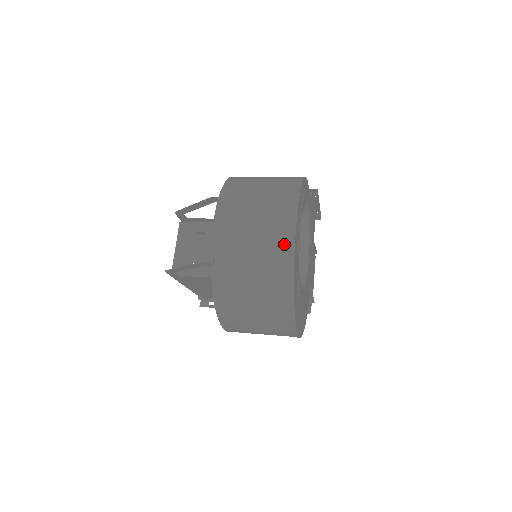
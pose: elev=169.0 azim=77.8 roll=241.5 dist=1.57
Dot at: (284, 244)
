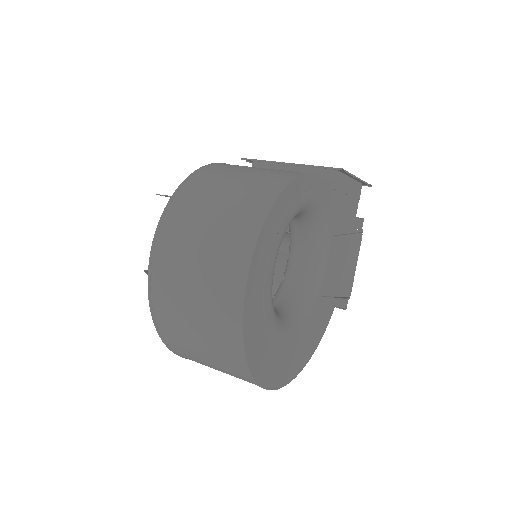
Dot at: (230, 308)
